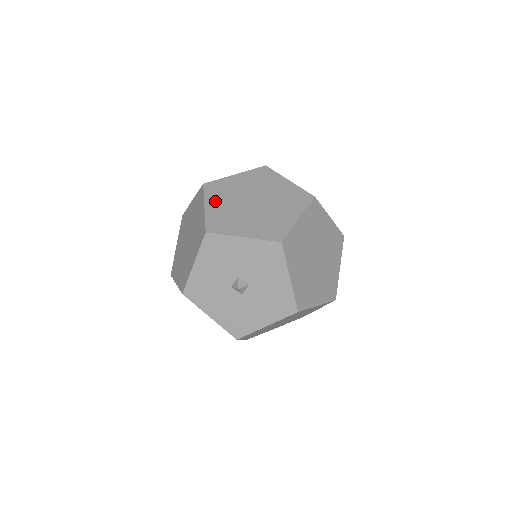
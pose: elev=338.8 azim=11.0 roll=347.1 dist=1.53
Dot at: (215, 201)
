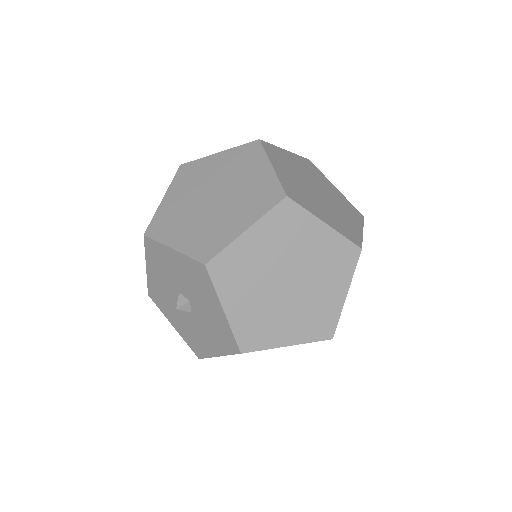
Dot at: (263, 236)
